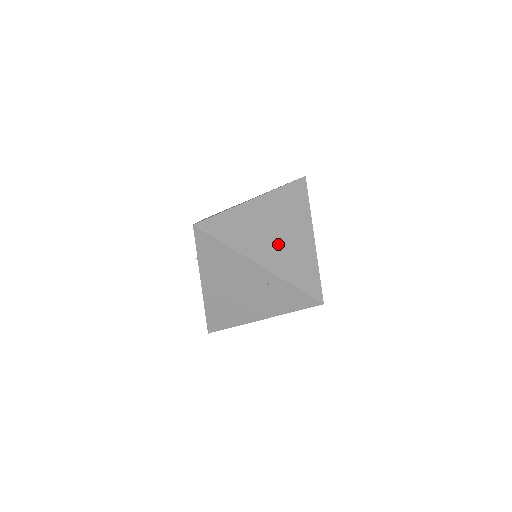
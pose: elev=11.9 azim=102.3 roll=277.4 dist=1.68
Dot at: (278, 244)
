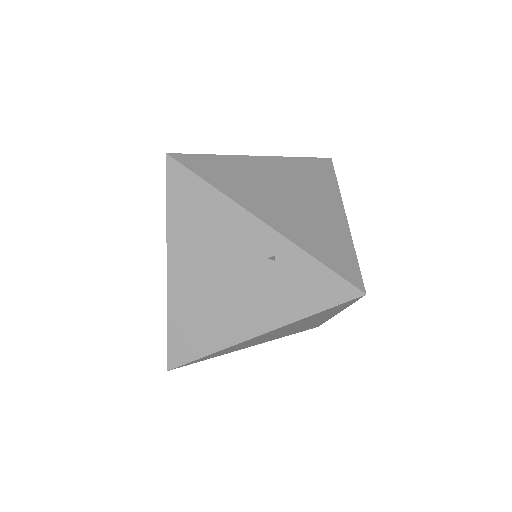
Dot at: (293, 207)
